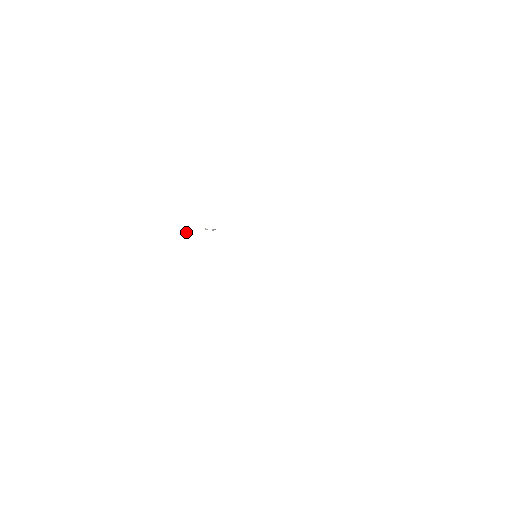
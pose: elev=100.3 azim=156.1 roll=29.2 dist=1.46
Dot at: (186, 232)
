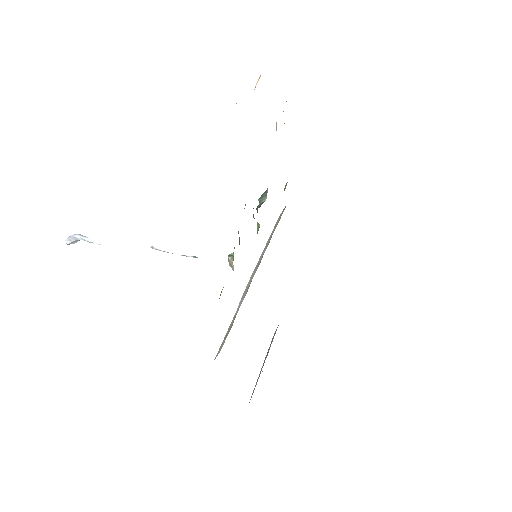
Dot at: (75, 241)
